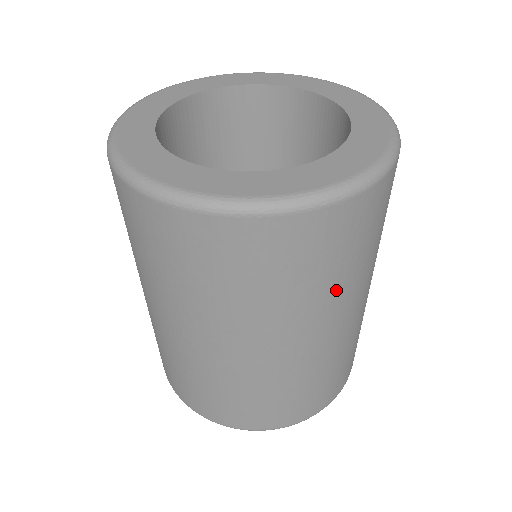
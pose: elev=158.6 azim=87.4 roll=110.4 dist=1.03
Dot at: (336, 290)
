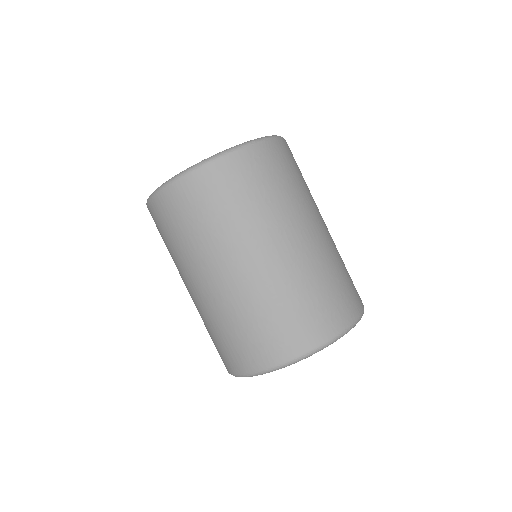
Dot at: (219, 235)
